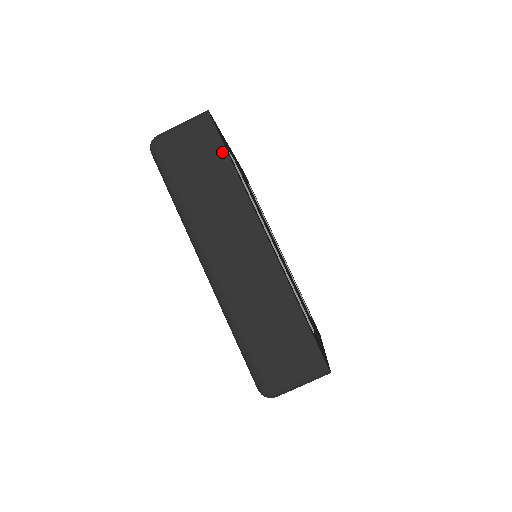
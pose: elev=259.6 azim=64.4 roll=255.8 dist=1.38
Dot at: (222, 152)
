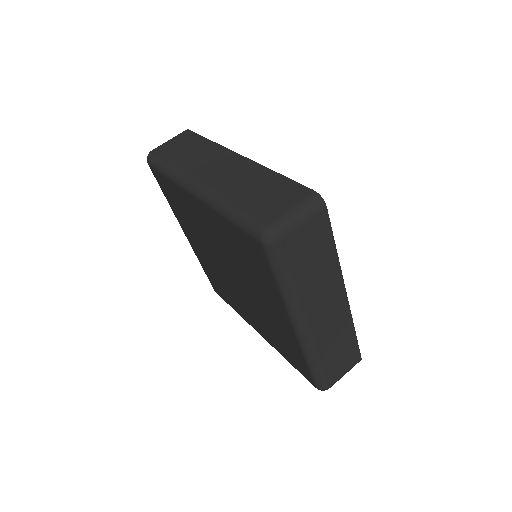
Dot at: (198, 137)
